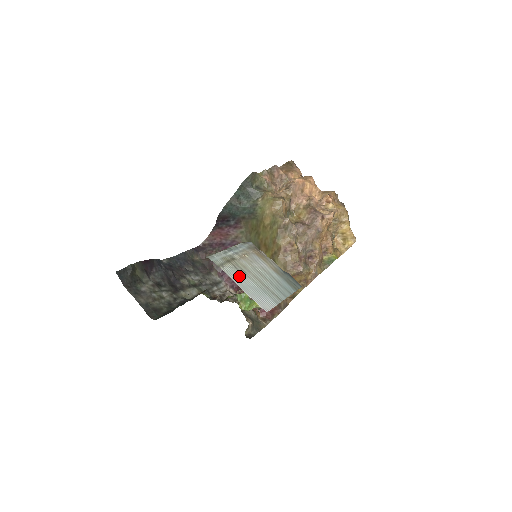
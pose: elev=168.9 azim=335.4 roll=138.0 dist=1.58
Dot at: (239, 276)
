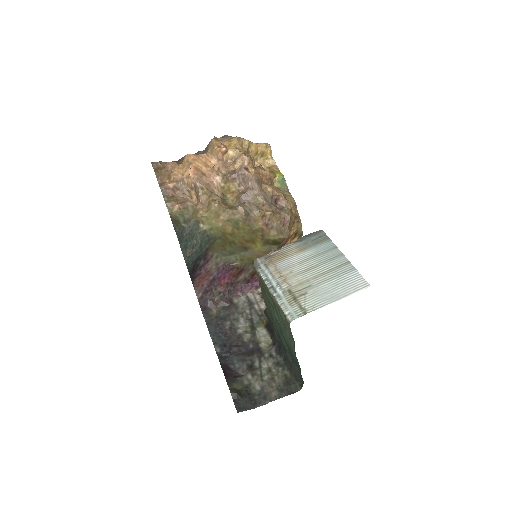
Dot at: (318, 296)
